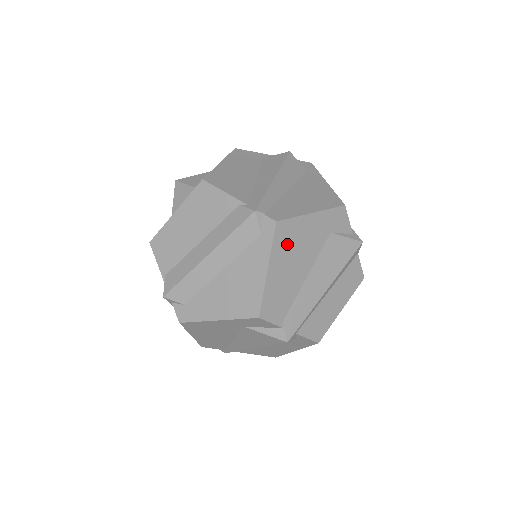
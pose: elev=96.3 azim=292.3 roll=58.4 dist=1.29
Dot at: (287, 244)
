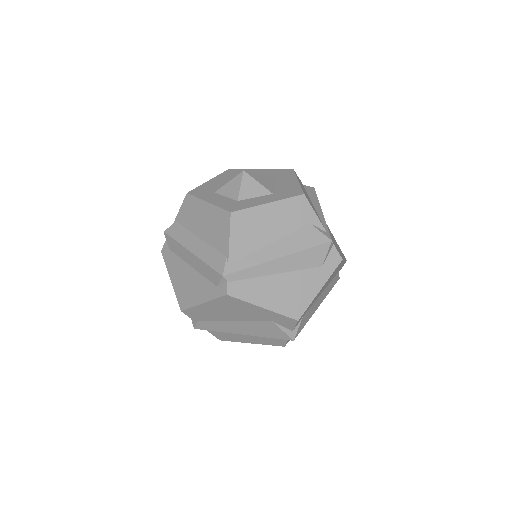
Dot at: (228, 305)
